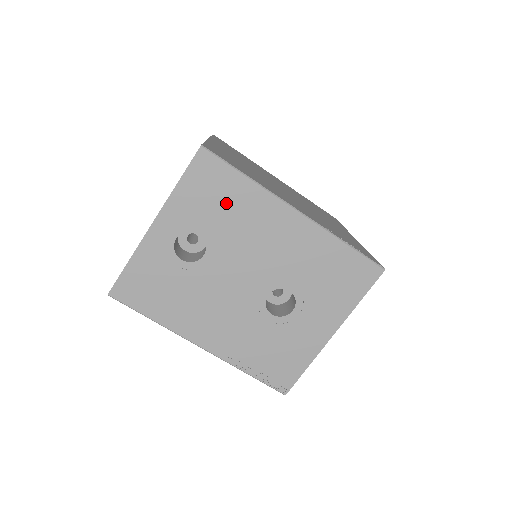
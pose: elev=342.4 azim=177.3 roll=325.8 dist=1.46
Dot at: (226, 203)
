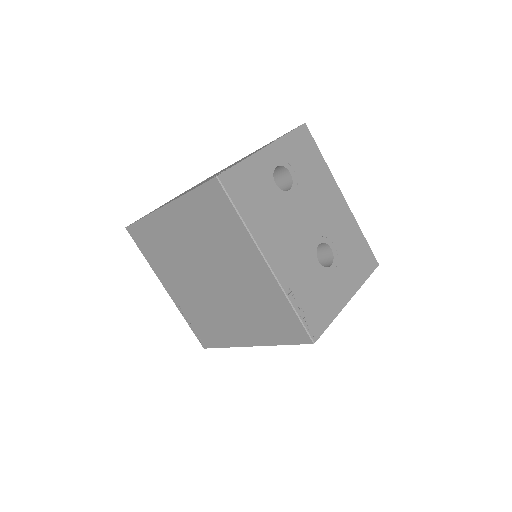
Dot at: (310, 165)
